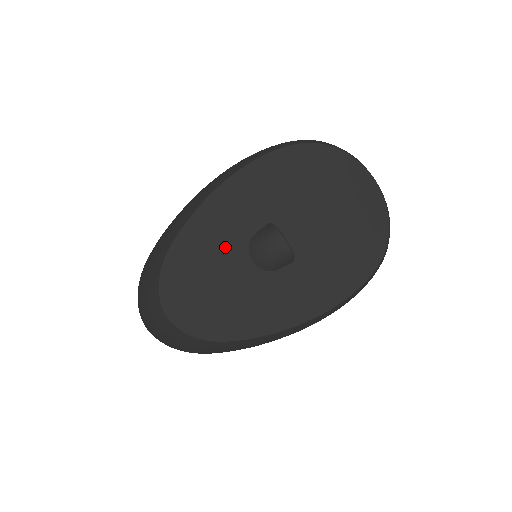
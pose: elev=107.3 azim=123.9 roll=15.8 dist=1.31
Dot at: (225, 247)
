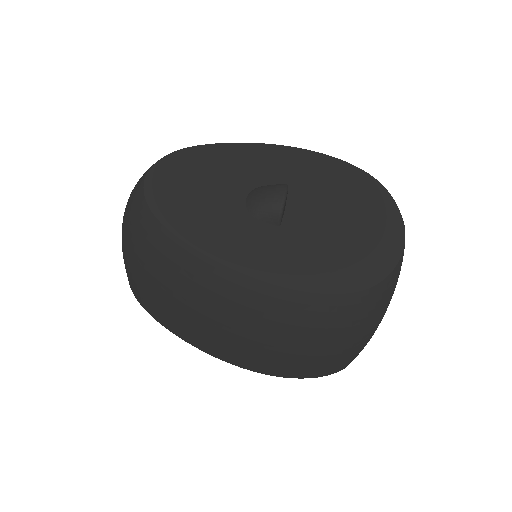
Dot at: (237, 175)
